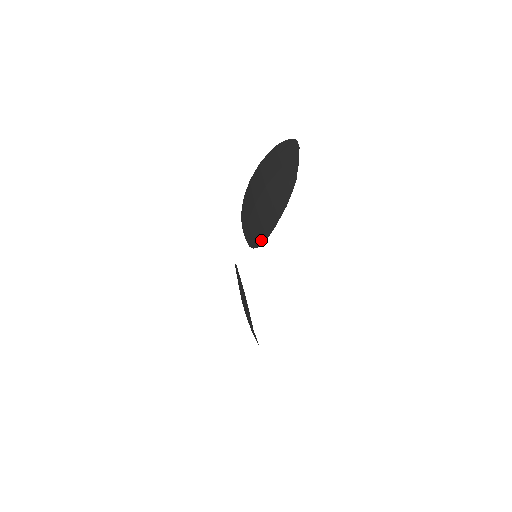
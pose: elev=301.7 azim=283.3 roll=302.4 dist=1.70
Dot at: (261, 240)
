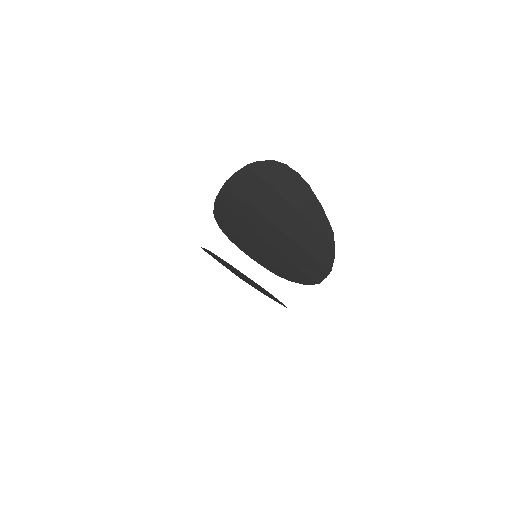
Dot at: (306, 281)
